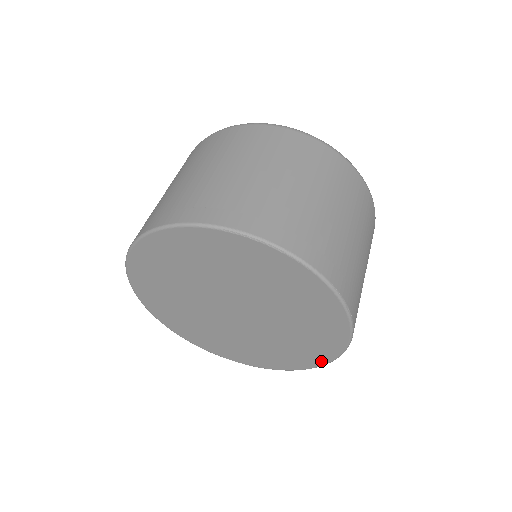
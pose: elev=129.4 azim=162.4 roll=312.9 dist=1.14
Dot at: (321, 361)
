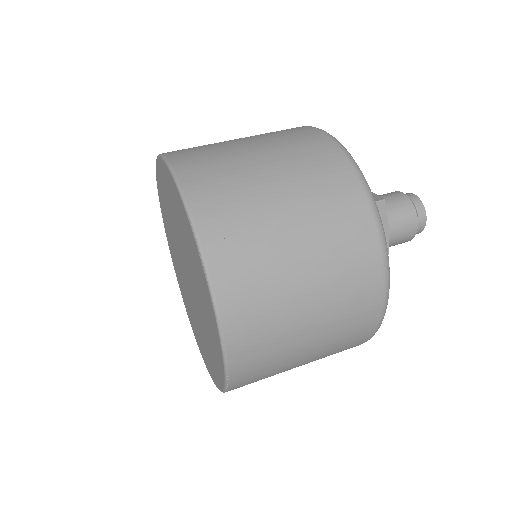
Dot at: (212, 375)
